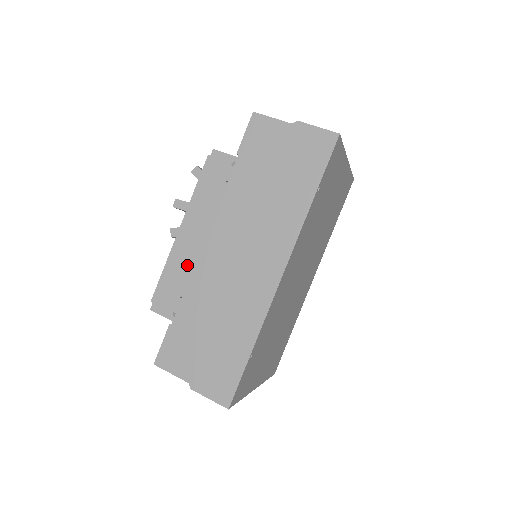
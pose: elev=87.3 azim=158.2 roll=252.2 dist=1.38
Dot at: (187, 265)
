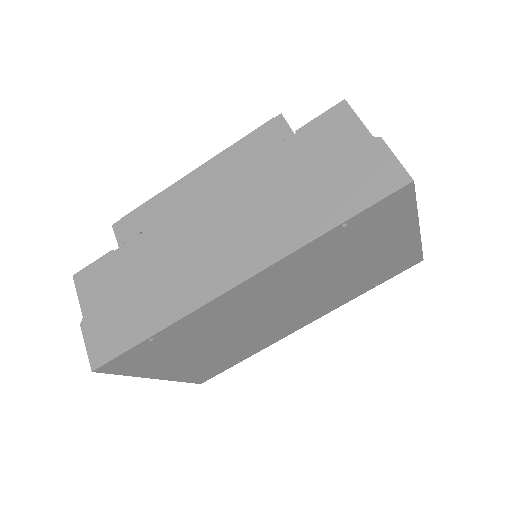
Dot at: (172, 208)
